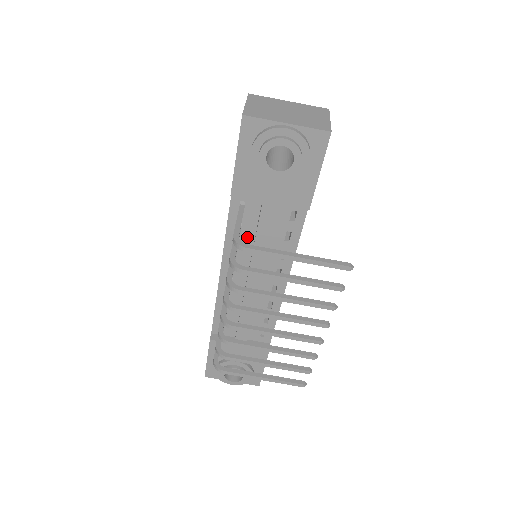
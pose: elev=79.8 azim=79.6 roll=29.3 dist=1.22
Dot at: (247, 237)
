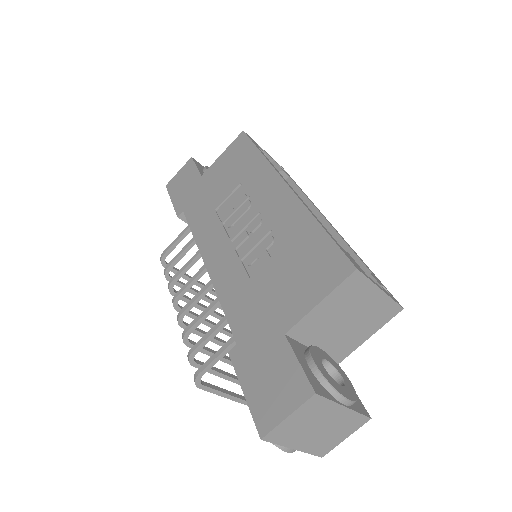
Dot at: occluded
